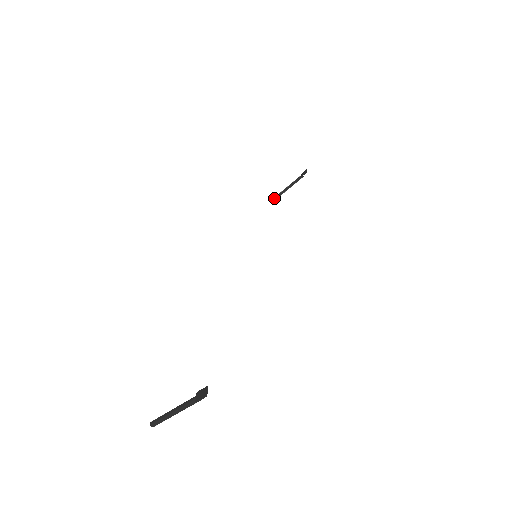
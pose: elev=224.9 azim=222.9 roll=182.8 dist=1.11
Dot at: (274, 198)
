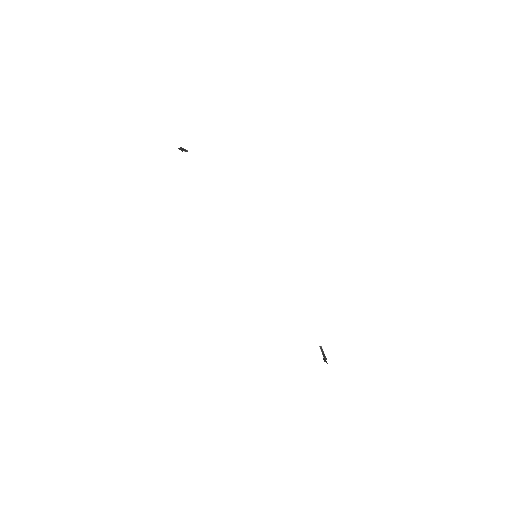
Dot at: occluded
